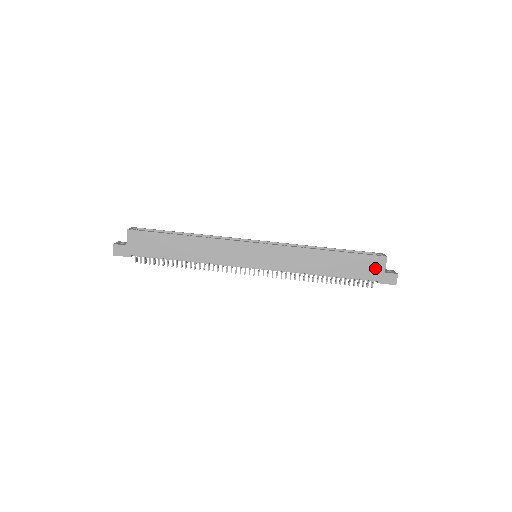
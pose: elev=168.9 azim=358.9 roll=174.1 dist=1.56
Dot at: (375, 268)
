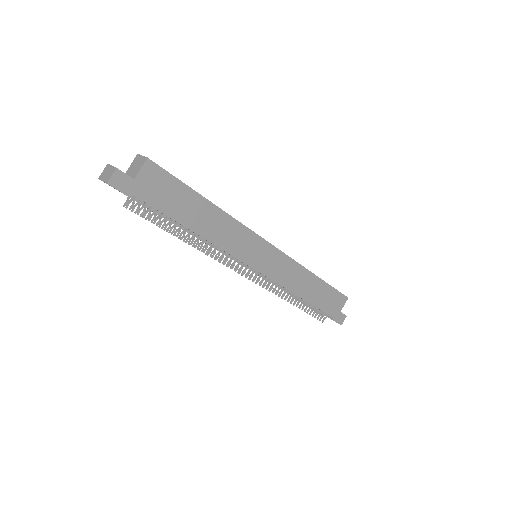
Dot at: (337, 305)
